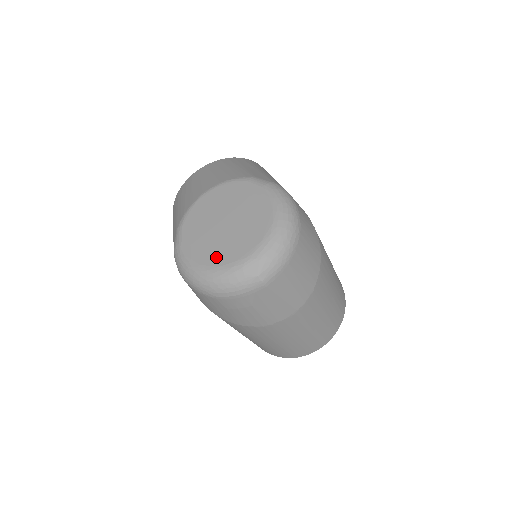
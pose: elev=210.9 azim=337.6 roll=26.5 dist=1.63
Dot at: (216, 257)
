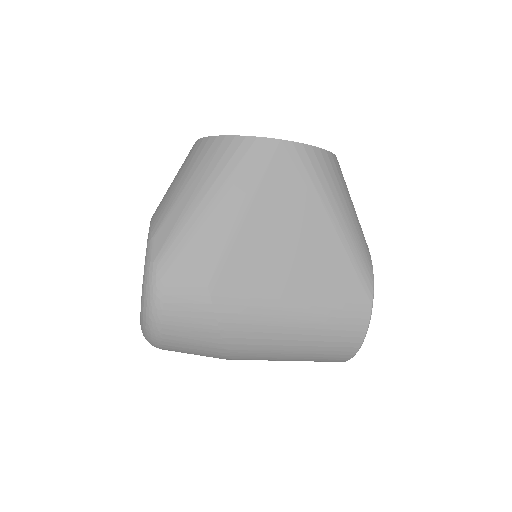
Dot at: occluded
